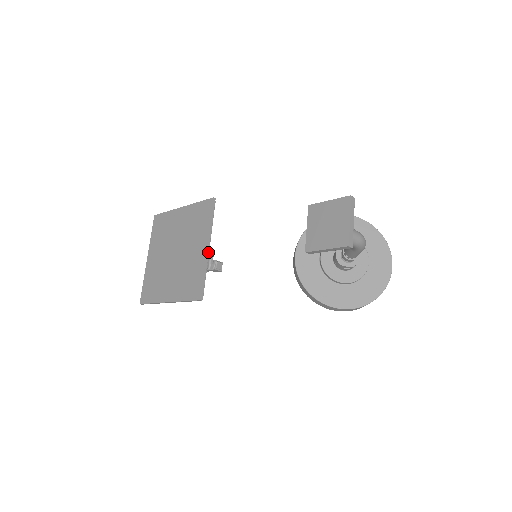
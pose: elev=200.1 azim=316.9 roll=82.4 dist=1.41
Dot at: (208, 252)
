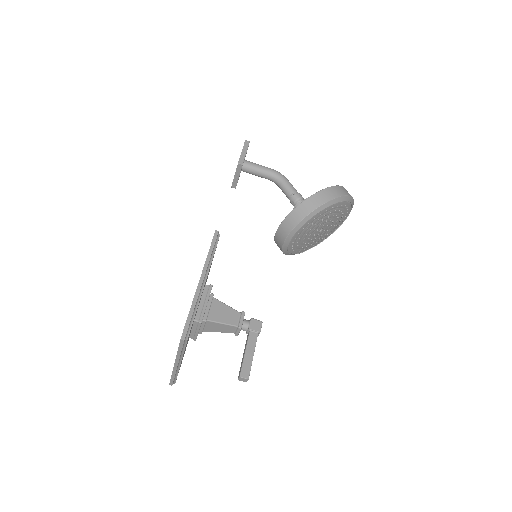
Dot at: occluded
